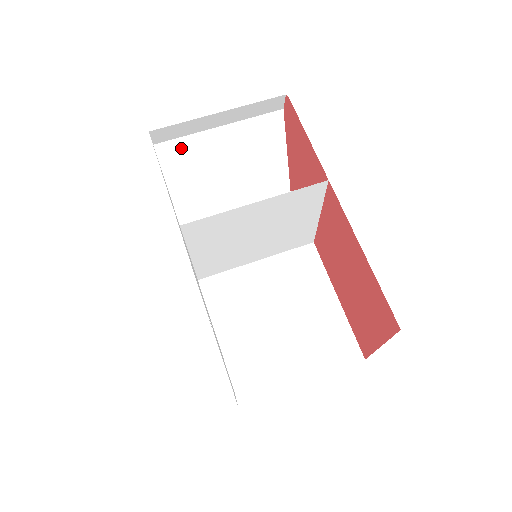
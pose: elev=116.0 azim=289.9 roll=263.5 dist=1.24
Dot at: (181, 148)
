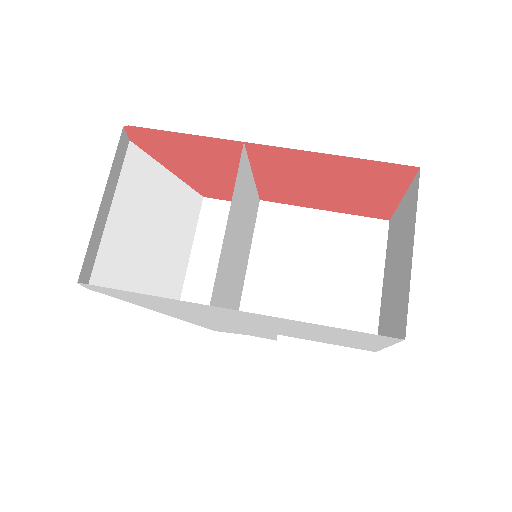
Dot at: (106, 263)
